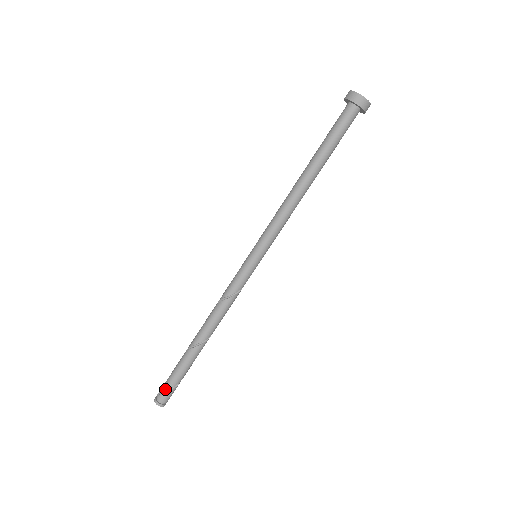
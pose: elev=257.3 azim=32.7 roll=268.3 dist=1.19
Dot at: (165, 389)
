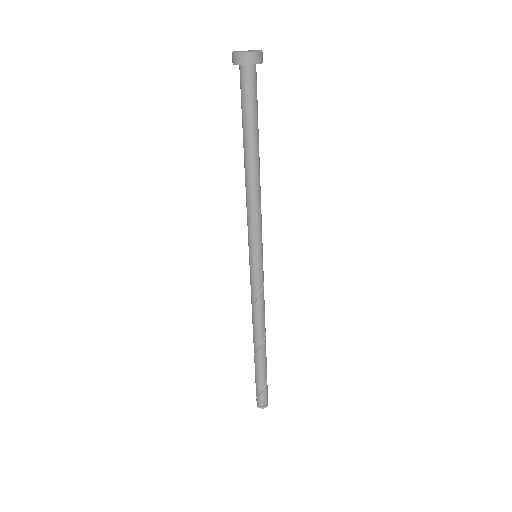
Dot at: (256, 393)
